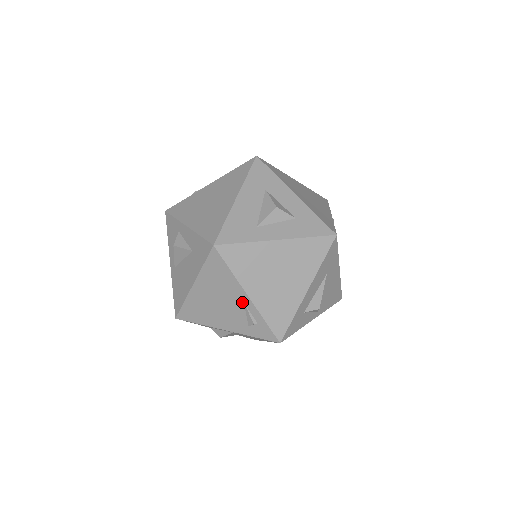
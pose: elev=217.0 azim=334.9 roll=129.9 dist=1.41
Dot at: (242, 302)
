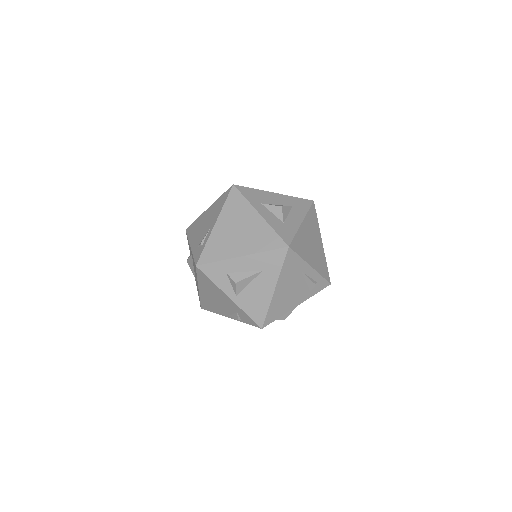
Dot at: (210, 227)
